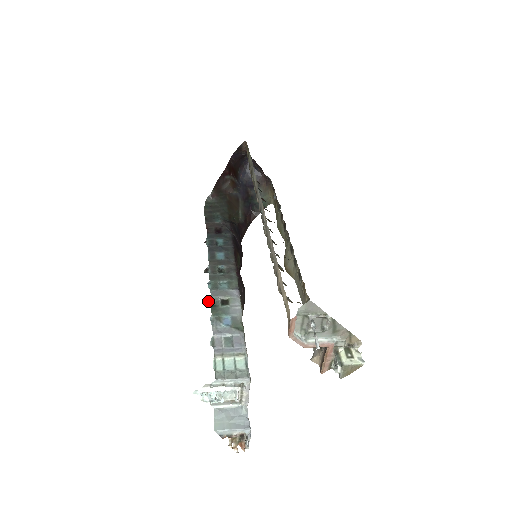
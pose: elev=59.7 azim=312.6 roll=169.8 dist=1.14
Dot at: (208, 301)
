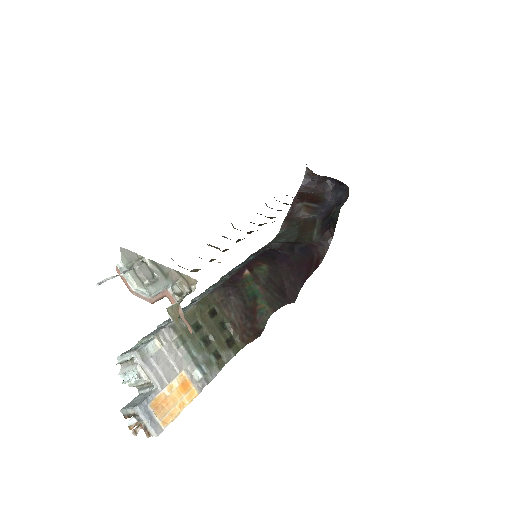
Dot at: occluded
